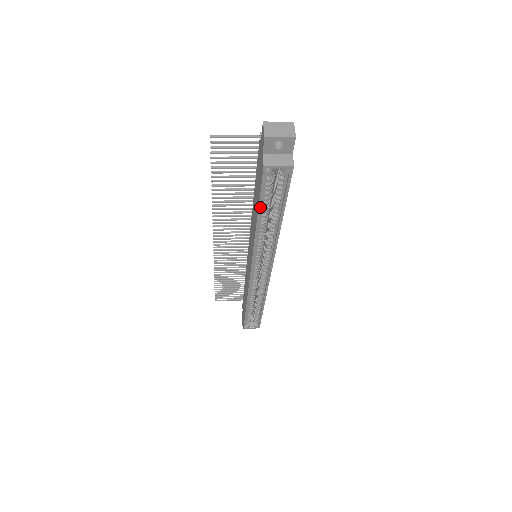
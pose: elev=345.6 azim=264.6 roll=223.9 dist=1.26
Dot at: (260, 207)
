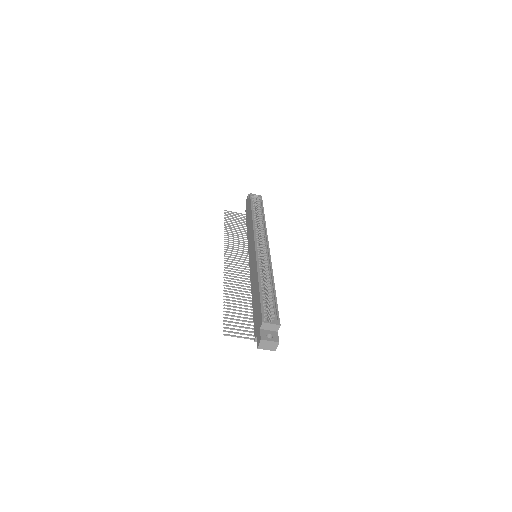
Dot at: (252, 207)
